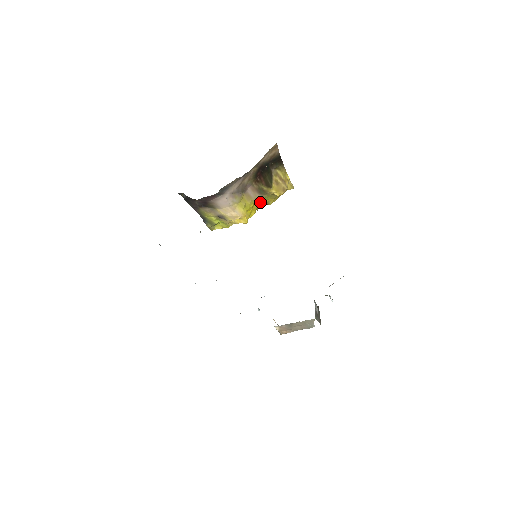
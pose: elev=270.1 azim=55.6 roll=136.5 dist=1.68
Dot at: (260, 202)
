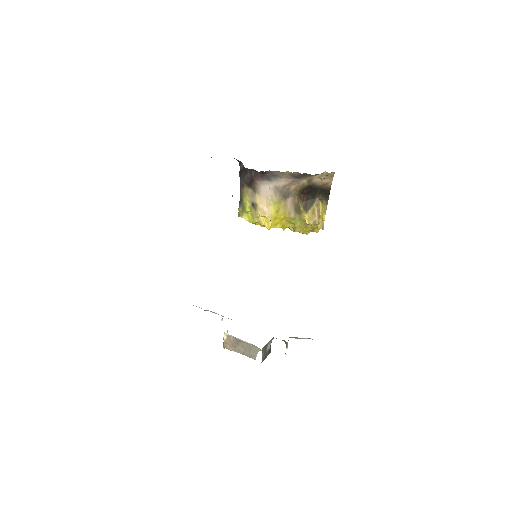
Dot at: (290, 221)
